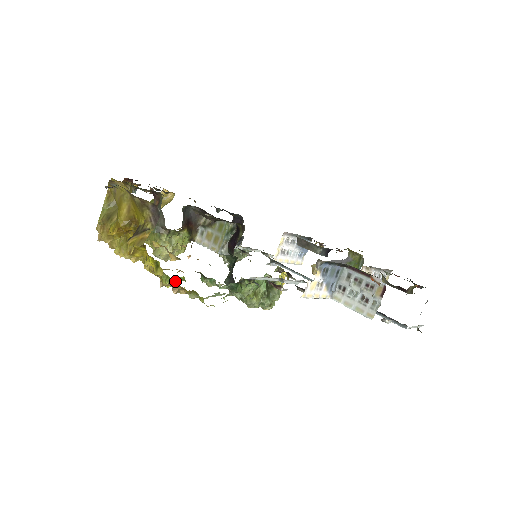
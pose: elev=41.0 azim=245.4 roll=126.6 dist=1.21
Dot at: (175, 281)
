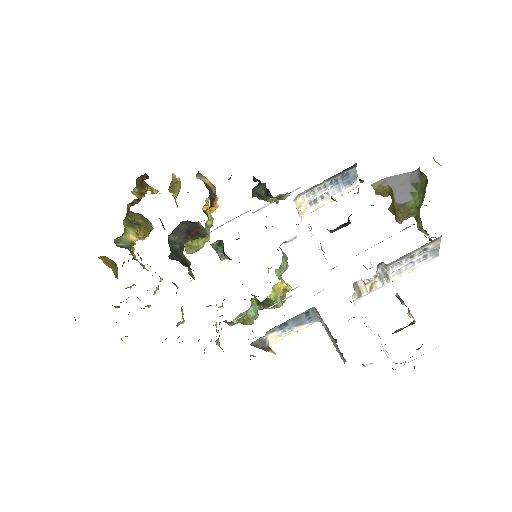
Dot at: occluded
